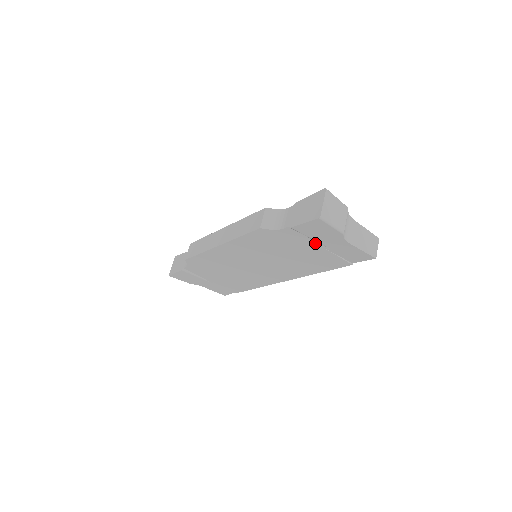
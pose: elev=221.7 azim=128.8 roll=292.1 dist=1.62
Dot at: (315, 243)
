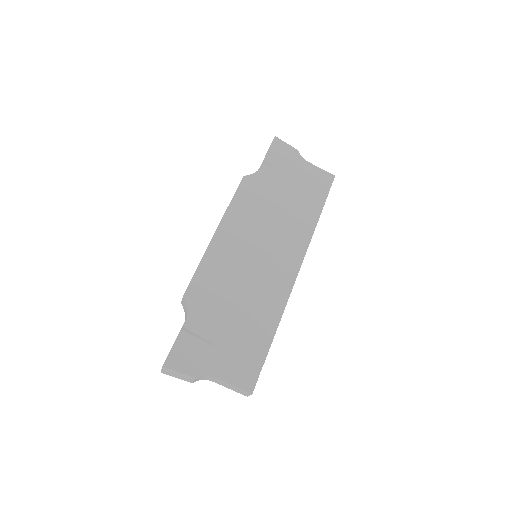
Dot at: (288, 177)
